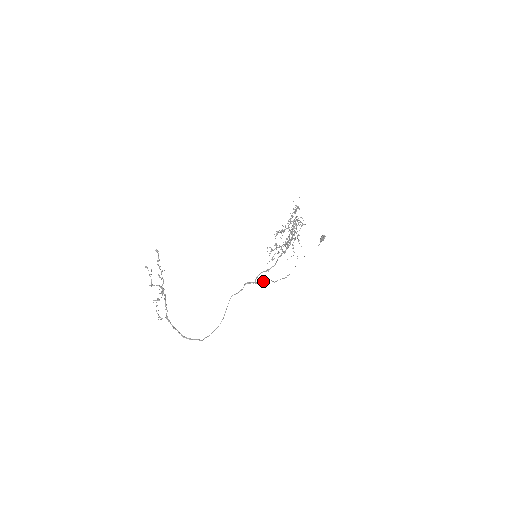
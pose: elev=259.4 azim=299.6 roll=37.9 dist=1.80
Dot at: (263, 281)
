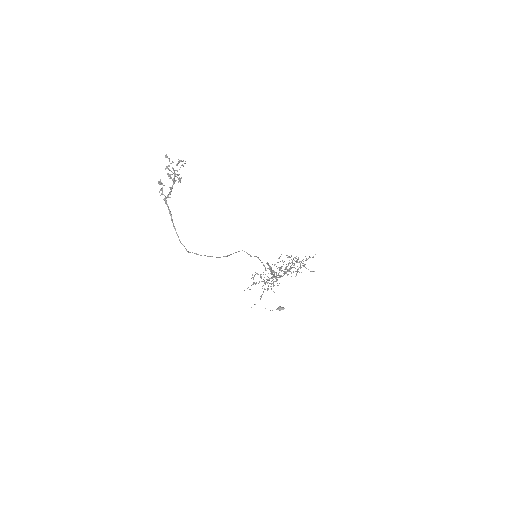
Dot at: occluded
